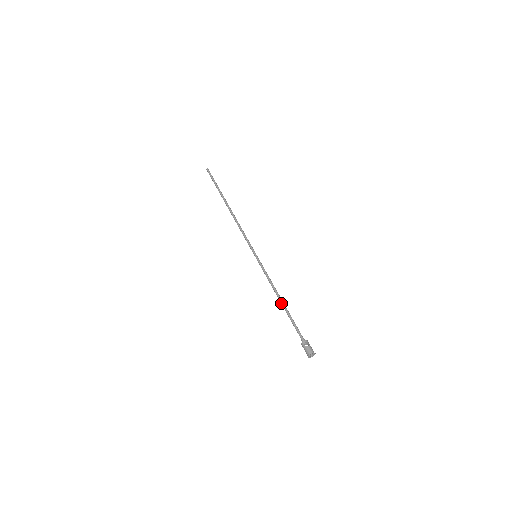
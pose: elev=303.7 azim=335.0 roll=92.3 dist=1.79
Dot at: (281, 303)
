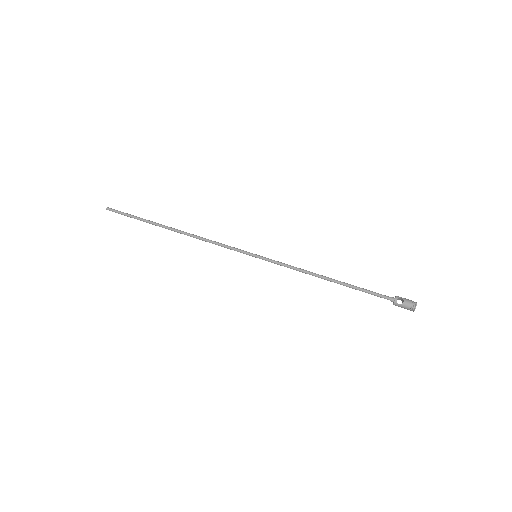
Dot at: occluded
